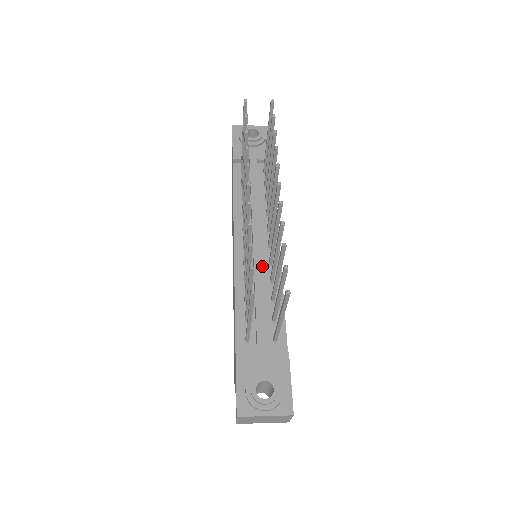
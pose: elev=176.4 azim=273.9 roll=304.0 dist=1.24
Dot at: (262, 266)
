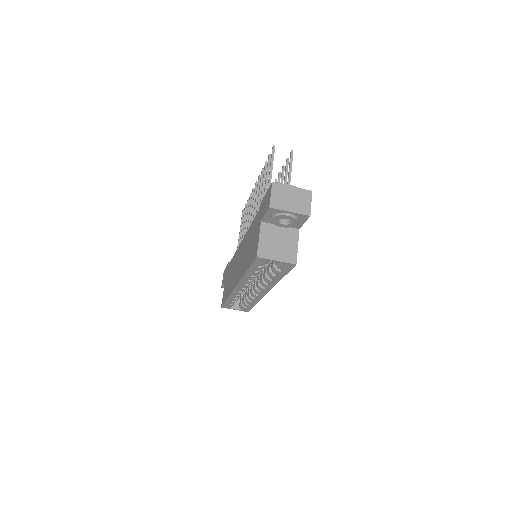
Dot at: occluded
